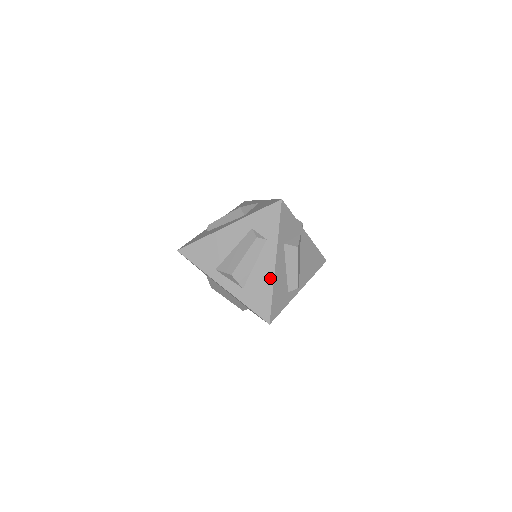
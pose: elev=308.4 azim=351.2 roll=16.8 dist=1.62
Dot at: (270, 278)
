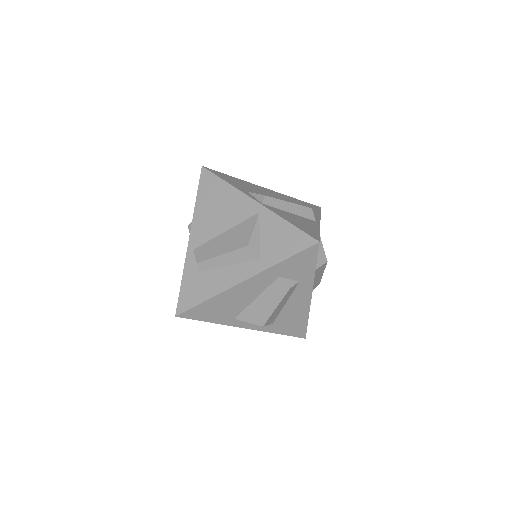
Dot at: (305, 309)
